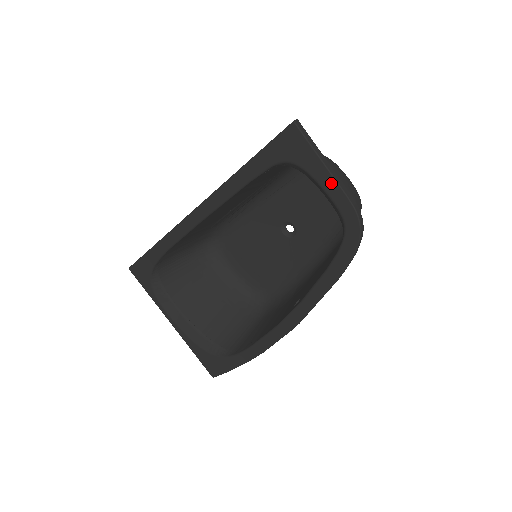
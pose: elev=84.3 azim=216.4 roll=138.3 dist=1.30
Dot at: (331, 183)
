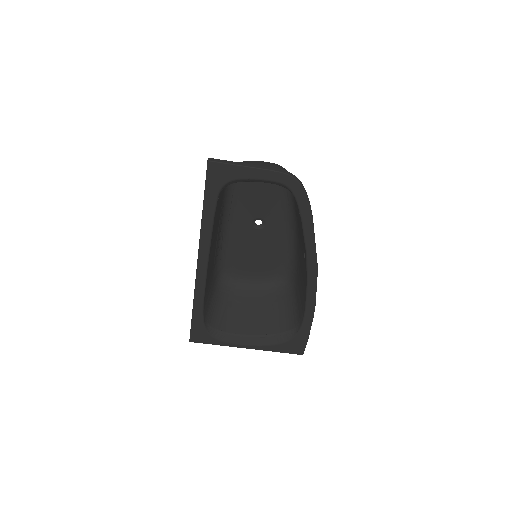
Dot at: (258, 172)
